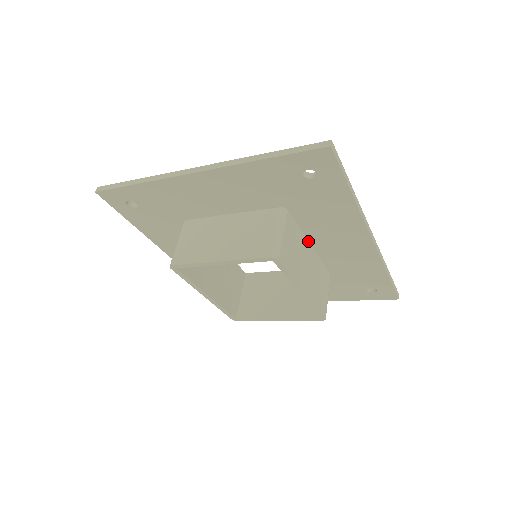
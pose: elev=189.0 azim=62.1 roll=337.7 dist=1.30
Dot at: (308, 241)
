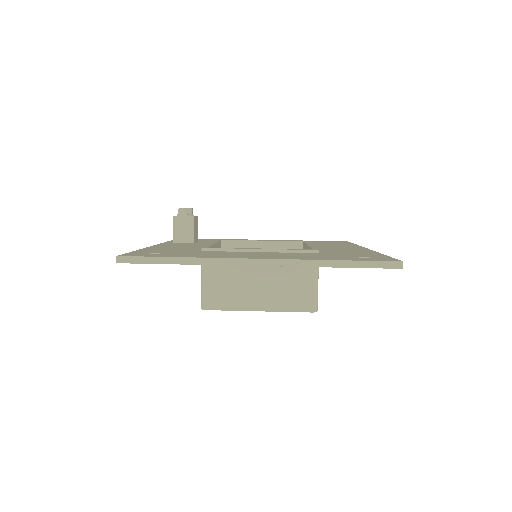
Dot at: occluded
